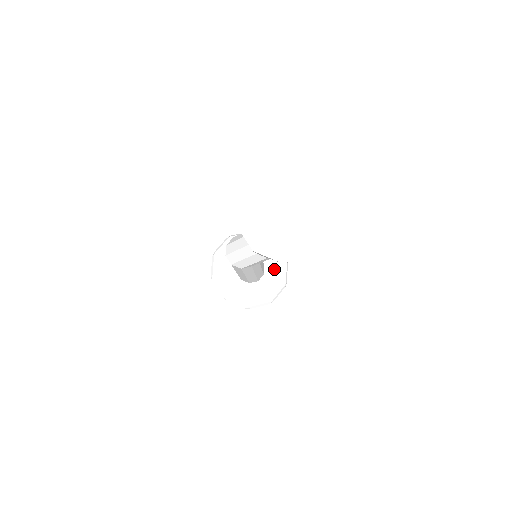
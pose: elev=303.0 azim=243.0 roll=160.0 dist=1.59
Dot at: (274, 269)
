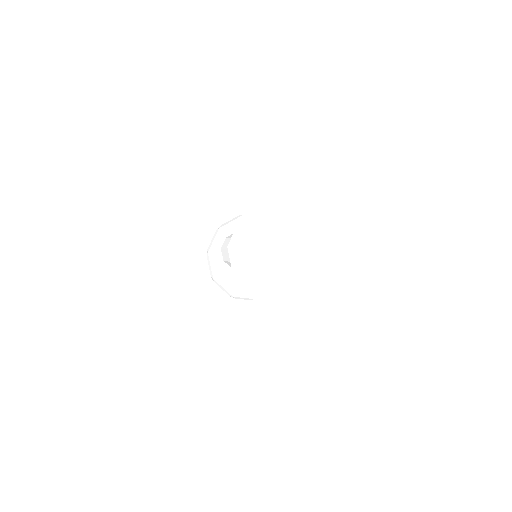
Dot at: occluded
